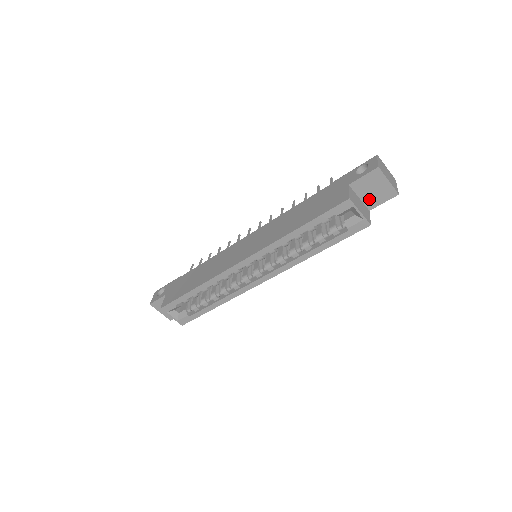
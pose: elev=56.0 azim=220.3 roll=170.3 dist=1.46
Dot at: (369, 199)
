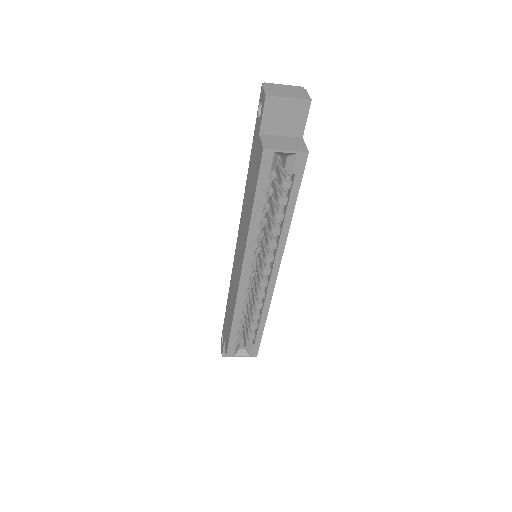
Dot at: (290, 129)
